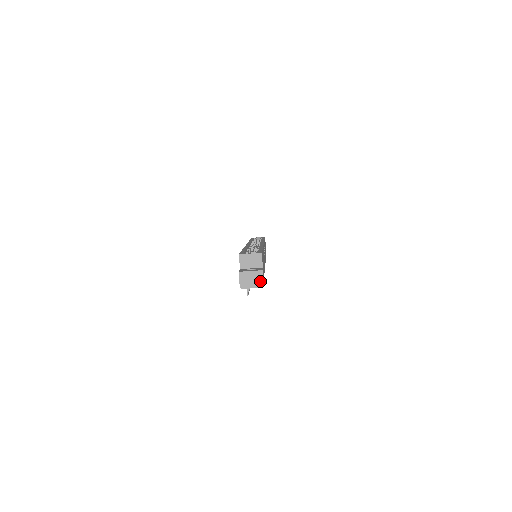
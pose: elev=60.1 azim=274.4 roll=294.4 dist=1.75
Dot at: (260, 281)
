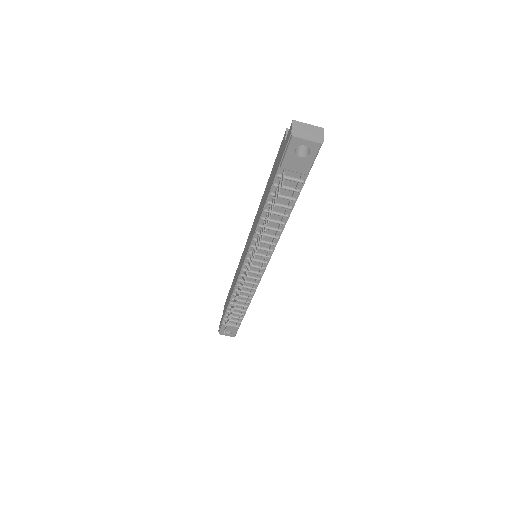
Dot at: (320, 137)
